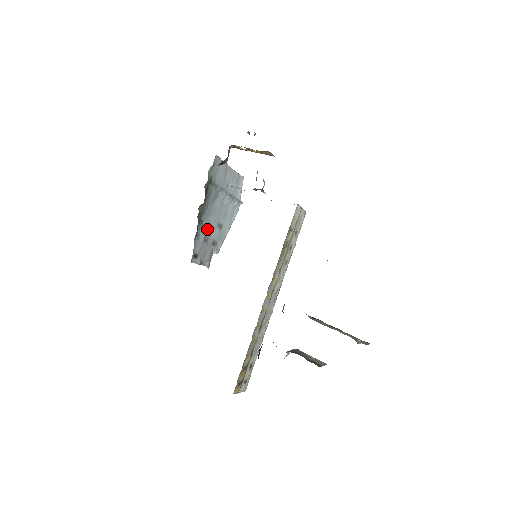
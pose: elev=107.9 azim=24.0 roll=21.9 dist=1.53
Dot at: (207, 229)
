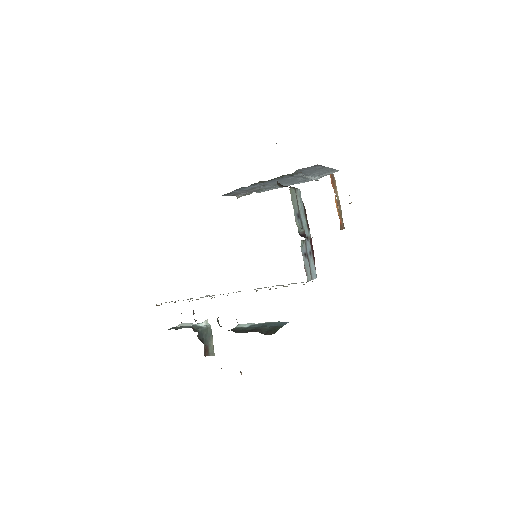
Dot at: (259, 186)
